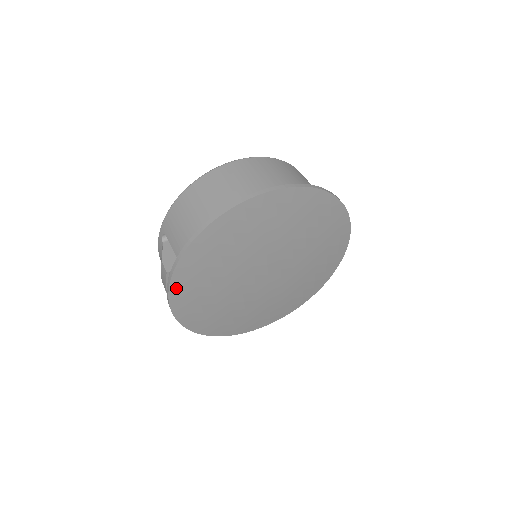
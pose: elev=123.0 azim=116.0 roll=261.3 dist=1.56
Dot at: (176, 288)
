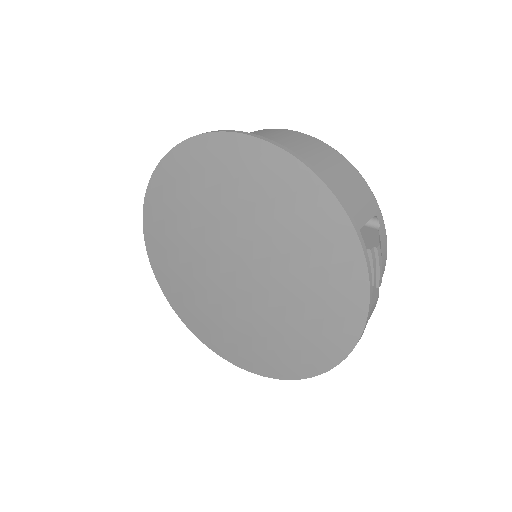
Dot at: (150, 205)
